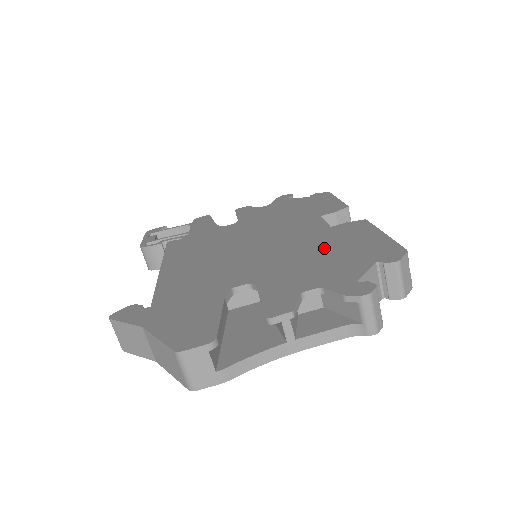
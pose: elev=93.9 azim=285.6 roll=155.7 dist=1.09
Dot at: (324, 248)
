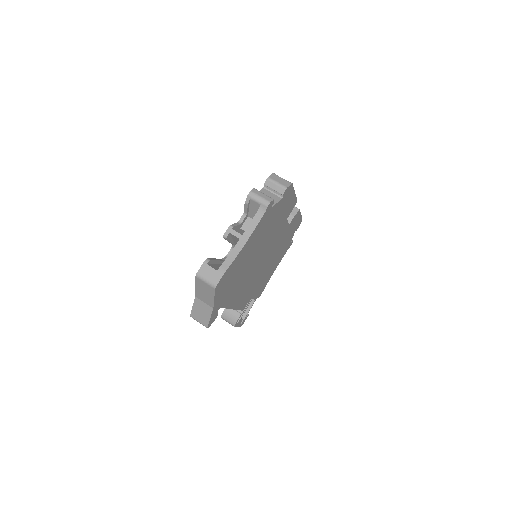
Dot at: occluded
